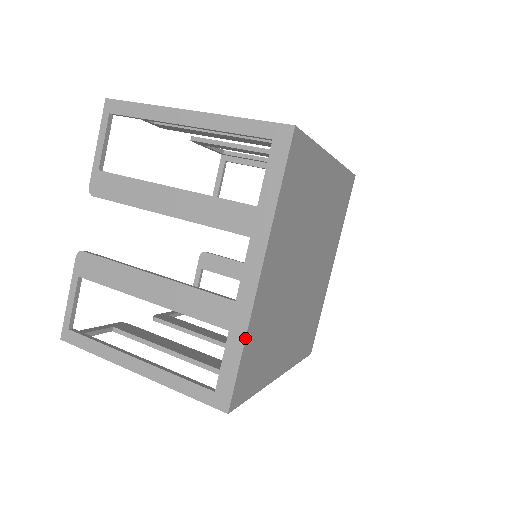
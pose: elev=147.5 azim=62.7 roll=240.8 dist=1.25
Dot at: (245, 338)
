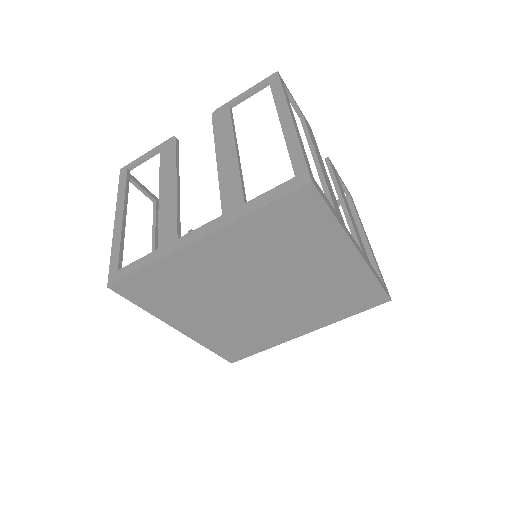
Dot at: (156, 261)
